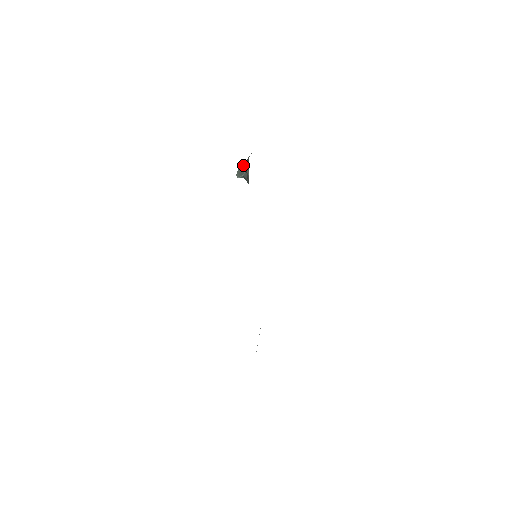
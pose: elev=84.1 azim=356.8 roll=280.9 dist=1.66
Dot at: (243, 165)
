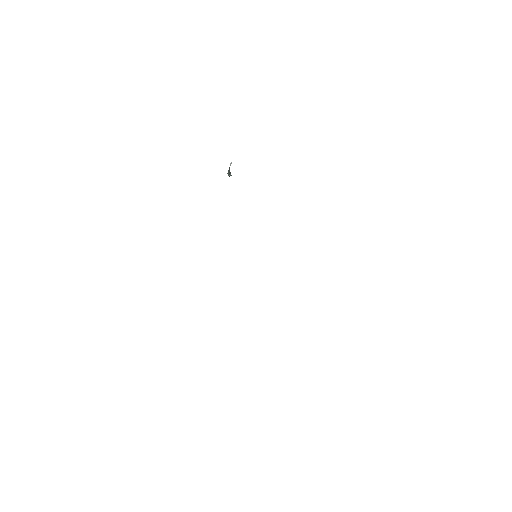
Dot at: occluded
